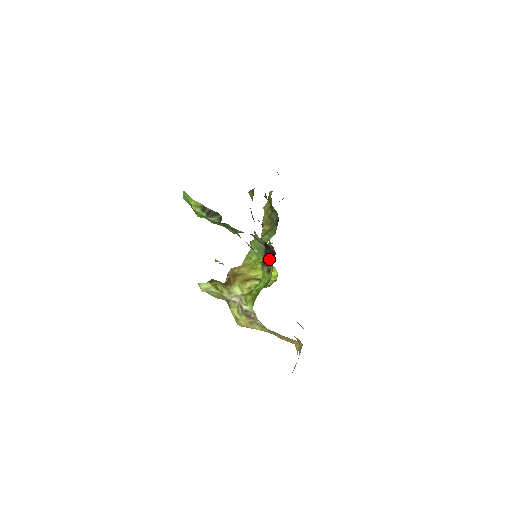
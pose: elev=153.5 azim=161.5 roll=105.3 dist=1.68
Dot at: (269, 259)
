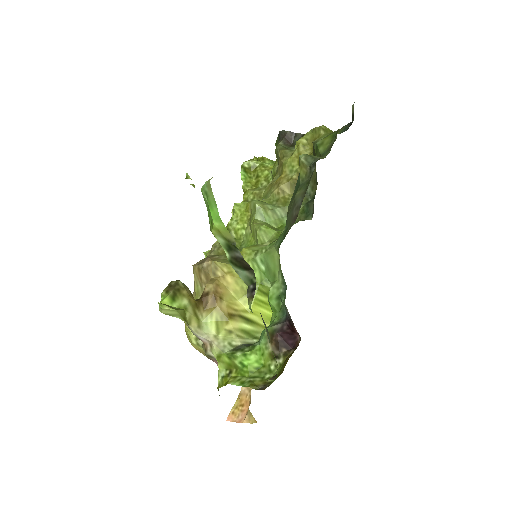
Dot at: (284, 342)
